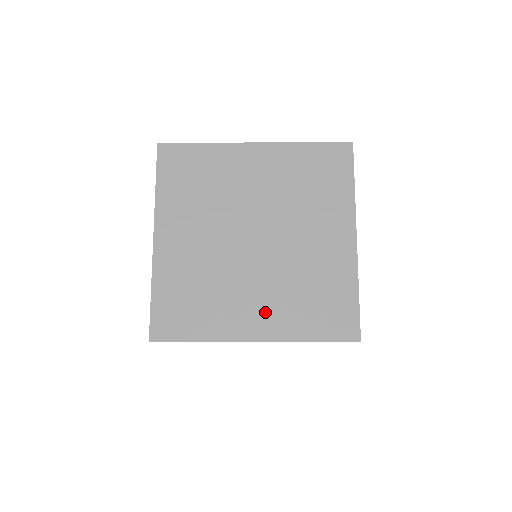
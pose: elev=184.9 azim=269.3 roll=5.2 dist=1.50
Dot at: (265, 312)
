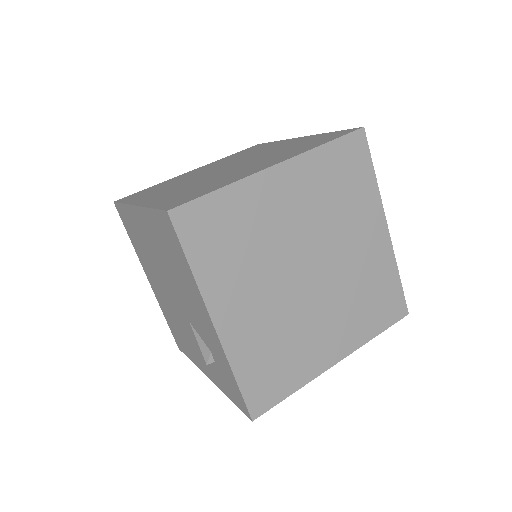
Dot at: (338, 334)
